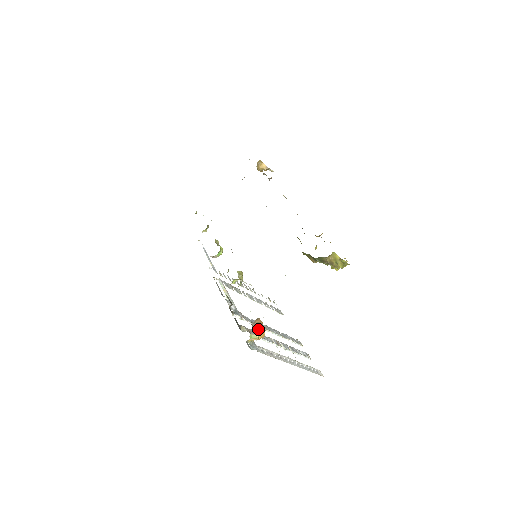
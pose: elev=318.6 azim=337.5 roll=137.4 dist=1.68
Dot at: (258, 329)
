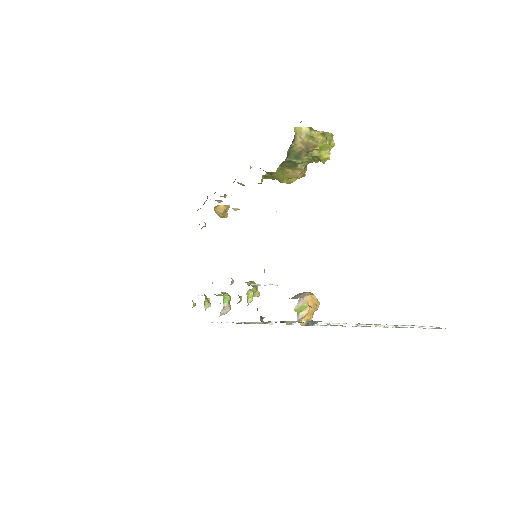
Dot at: (300, 296)
